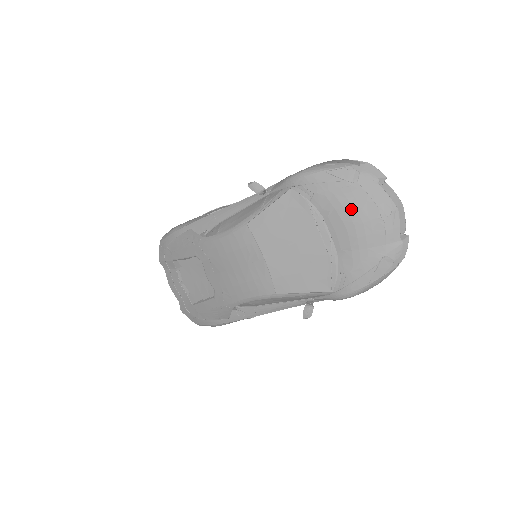
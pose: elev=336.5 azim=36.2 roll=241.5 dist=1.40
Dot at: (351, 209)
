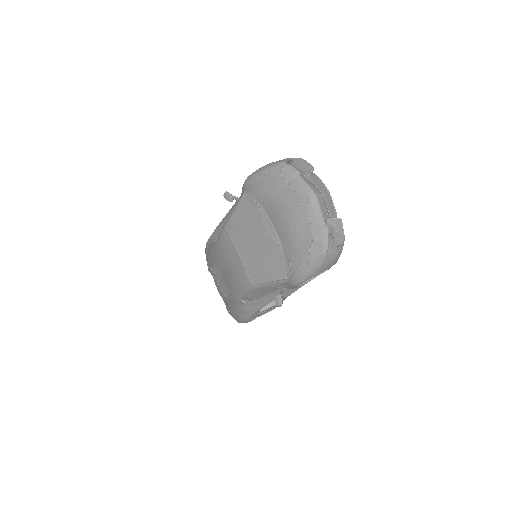
Dot at: (280, 201)
